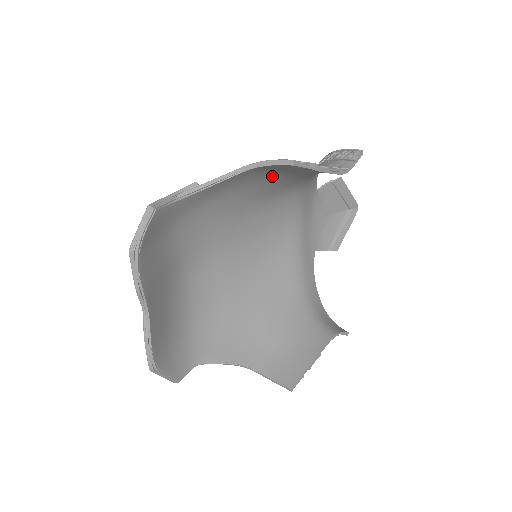
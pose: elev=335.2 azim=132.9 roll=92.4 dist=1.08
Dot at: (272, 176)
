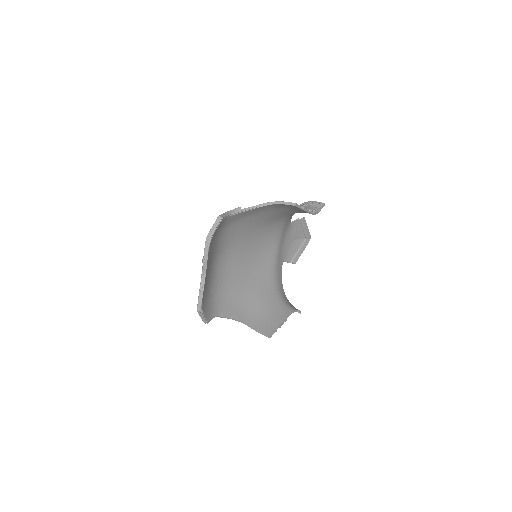
Dot at: (277, 210)
